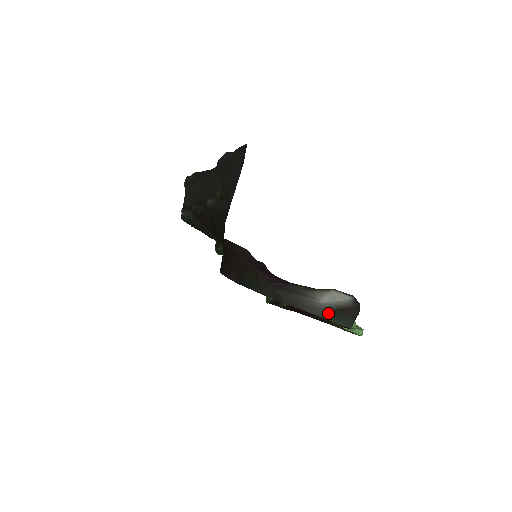
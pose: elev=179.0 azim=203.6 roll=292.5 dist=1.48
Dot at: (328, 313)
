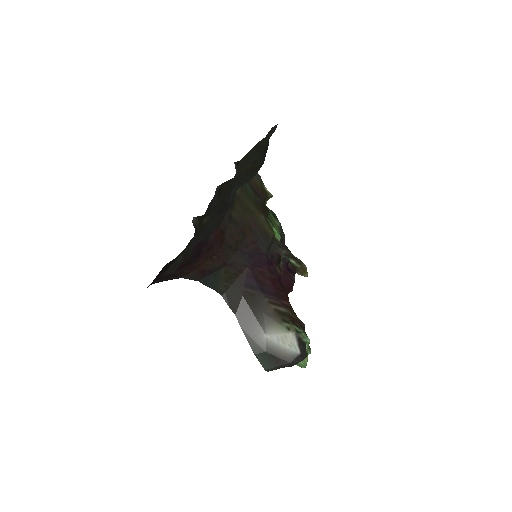
Dot at: (259, 349)
